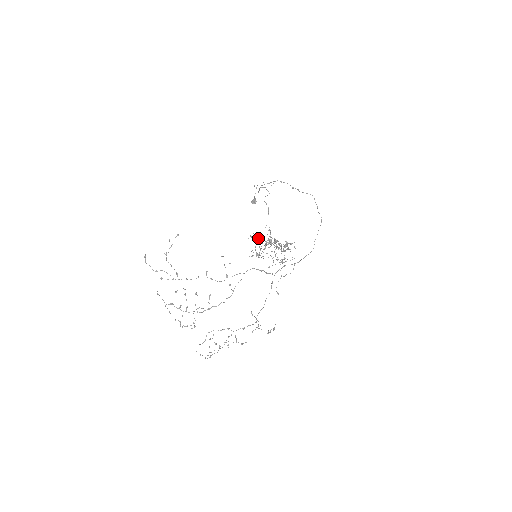
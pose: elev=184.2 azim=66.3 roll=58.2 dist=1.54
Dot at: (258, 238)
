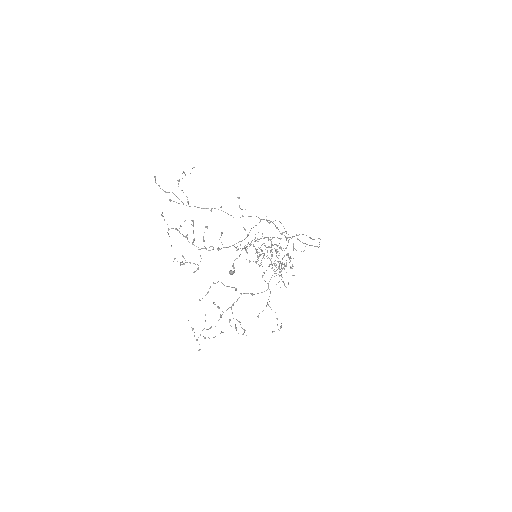
Dot at: (255, 249)
